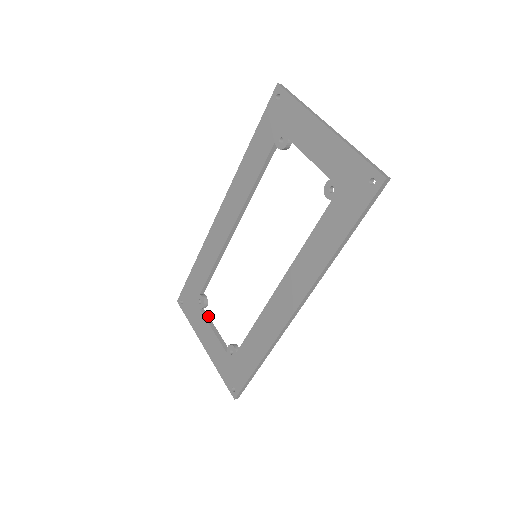
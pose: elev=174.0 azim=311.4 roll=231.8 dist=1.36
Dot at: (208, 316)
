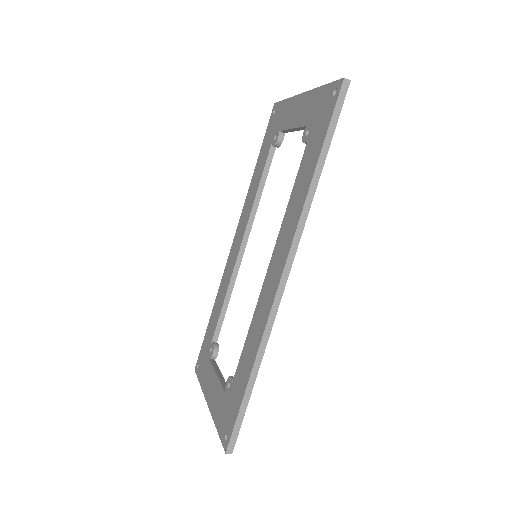
Dot at: (217, 365)
